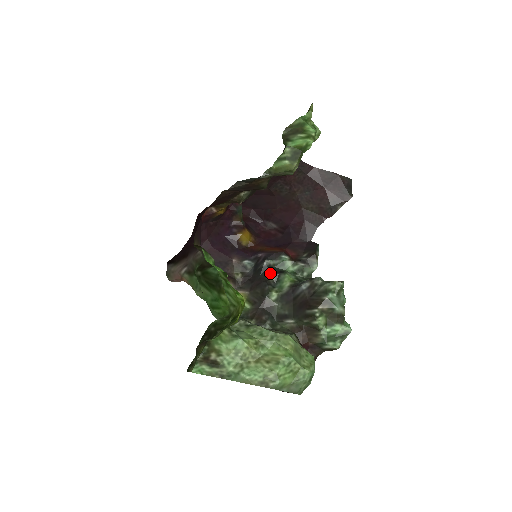
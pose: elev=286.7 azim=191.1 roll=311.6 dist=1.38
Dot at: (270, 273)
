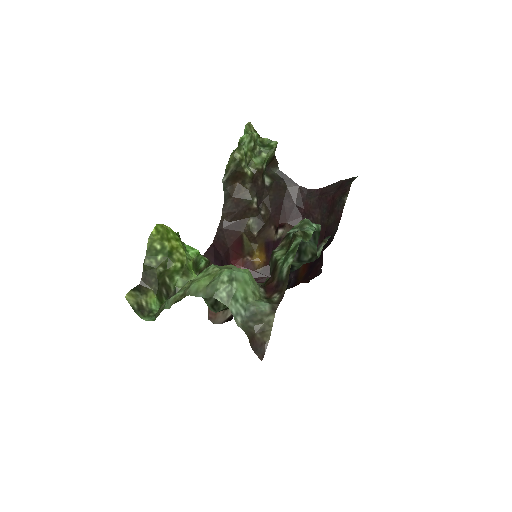
Dot at: occluded
